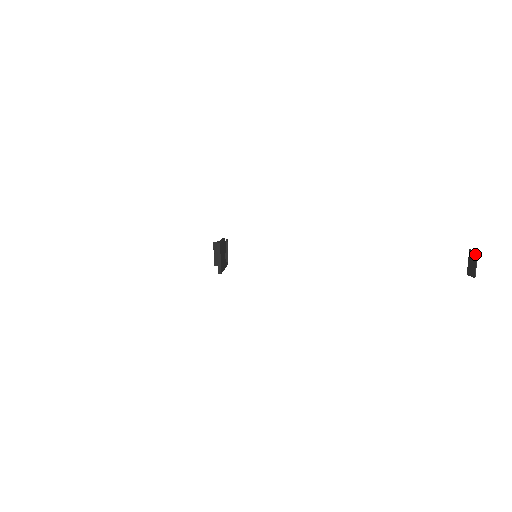
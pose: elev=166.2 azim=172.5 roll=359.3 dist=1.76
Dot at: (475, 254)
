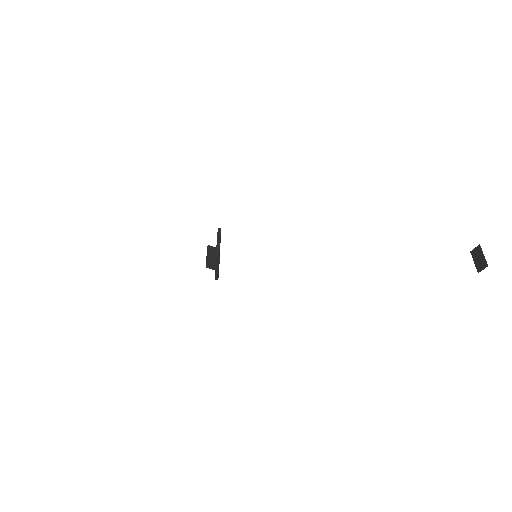
Dot at: (478, 248)
